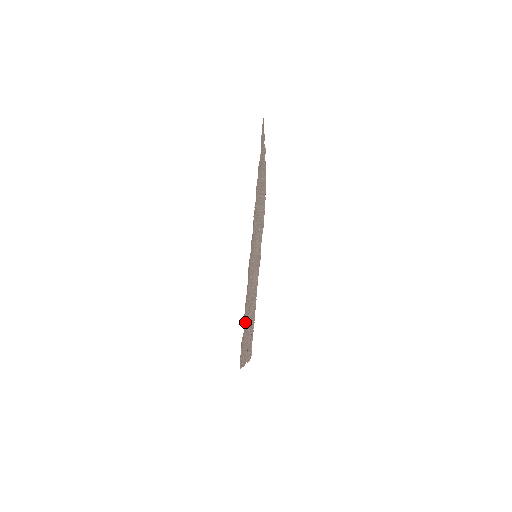
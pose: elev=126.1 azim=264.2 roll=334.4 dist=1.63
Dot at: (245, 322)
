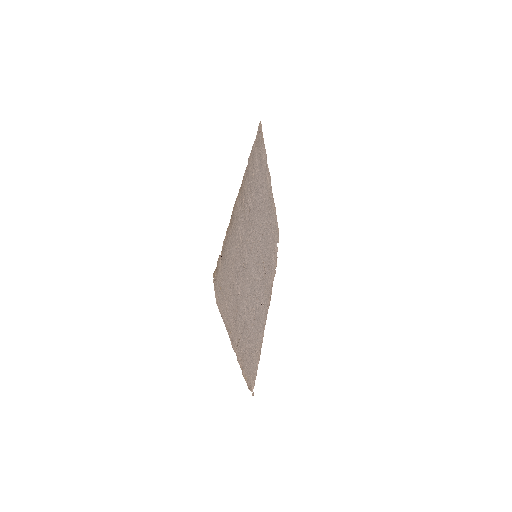
Dot at: (229, 268)
